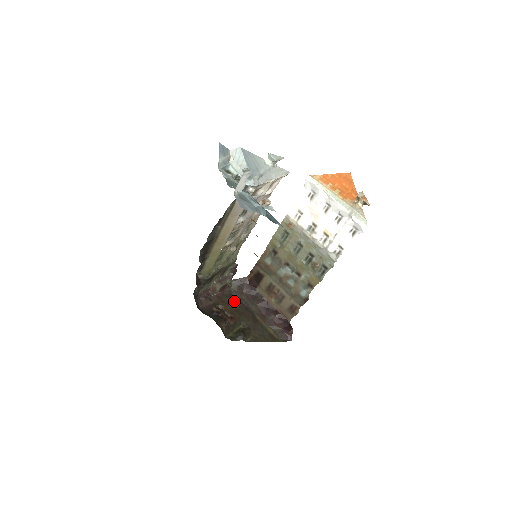
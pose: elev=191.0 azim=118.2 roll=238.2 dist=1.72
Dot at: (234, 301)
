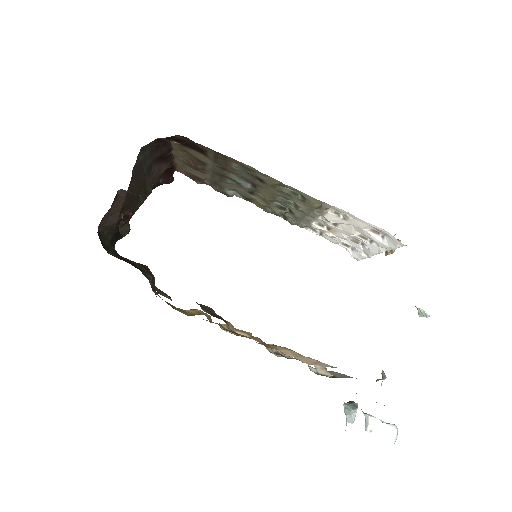
Dot at: (139, 179)
